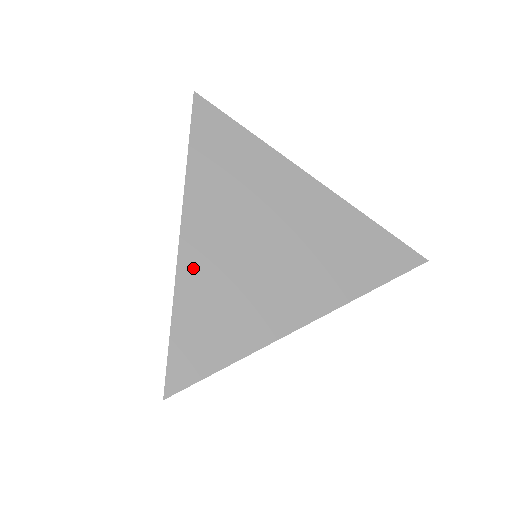
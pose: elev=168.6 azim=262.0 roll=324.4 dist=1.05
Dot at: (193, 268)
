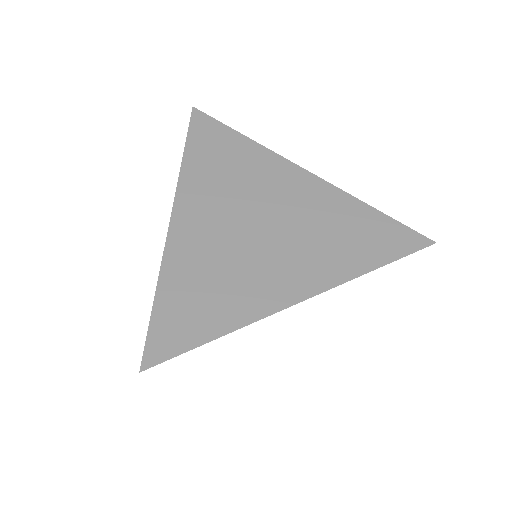
Dot at: (181, 247)
